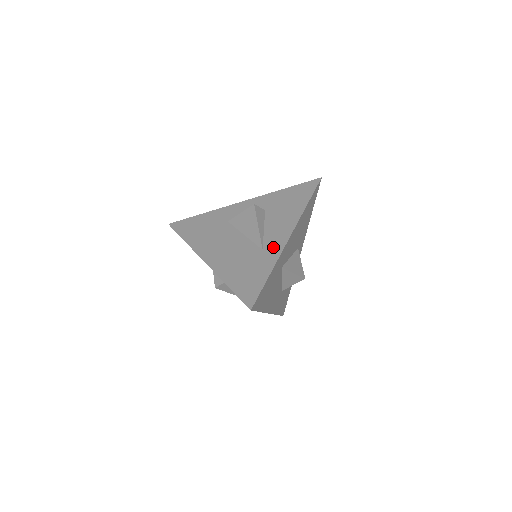
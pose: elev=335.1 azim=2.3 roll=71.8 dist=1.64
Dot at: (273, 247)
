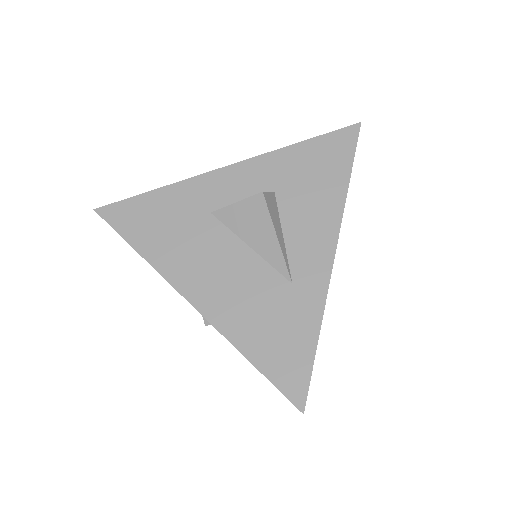
Dot at: (310, 279)
